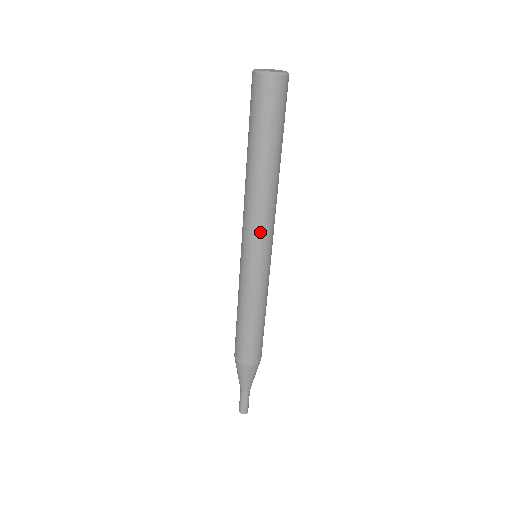
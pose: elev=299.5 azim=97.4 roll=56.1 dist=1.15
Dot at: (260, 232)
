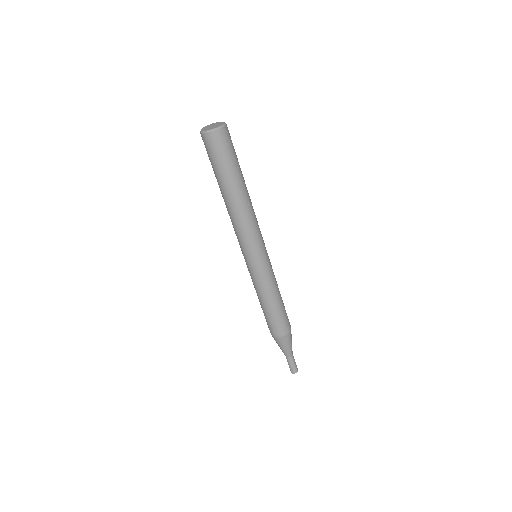
Dot at: (242, 241)
